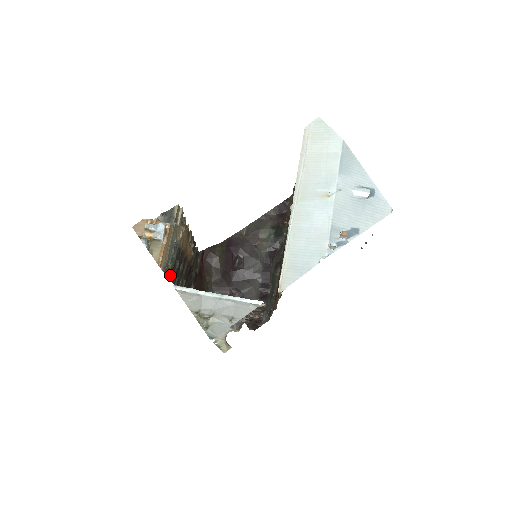
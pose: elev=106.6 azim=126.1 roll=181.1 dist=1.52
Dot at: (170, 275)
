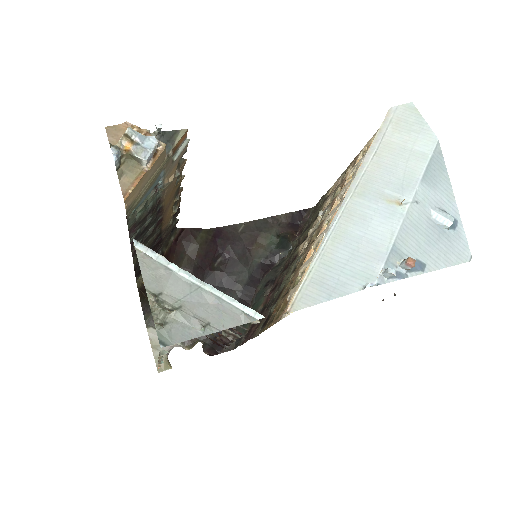
Dot at: (132, 229)
